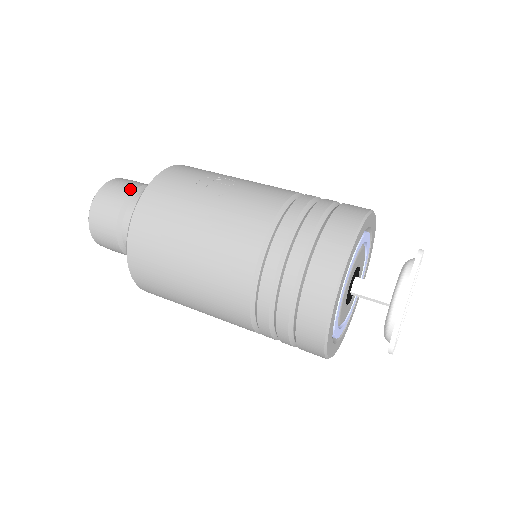
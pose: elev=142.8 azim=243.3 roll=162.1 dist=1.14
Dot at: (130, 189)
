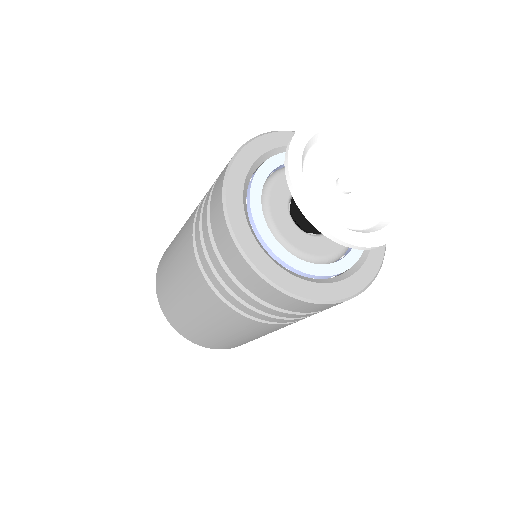
Dot at: occluded
